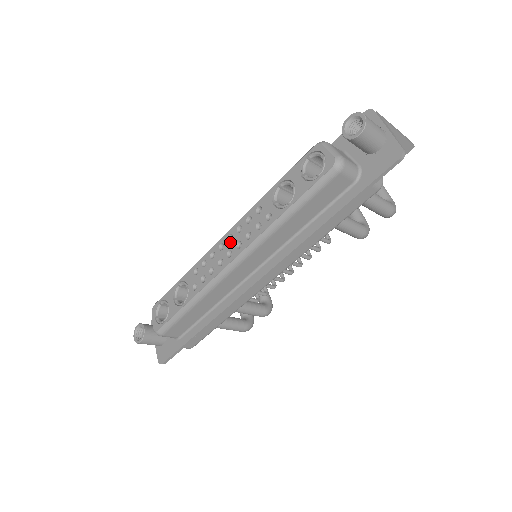
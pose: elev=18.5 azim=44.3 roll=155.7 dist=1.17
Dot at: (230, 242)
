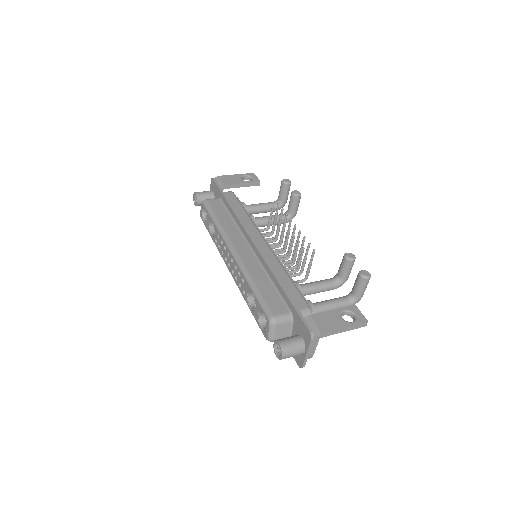
Dot at: (231, 262)
